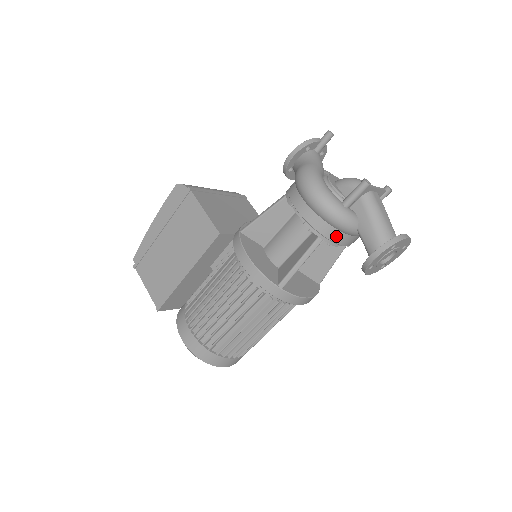
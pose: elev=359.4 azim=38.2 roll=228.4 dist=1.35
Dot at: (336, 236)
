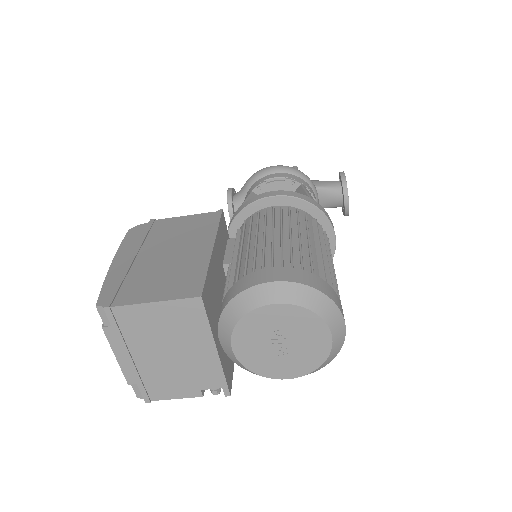
Dot at: (309, 187)
